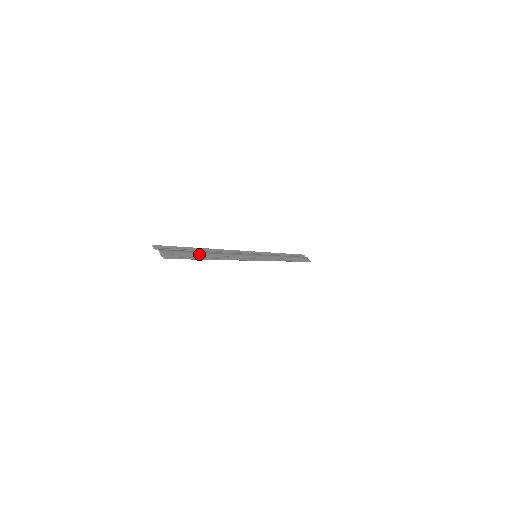
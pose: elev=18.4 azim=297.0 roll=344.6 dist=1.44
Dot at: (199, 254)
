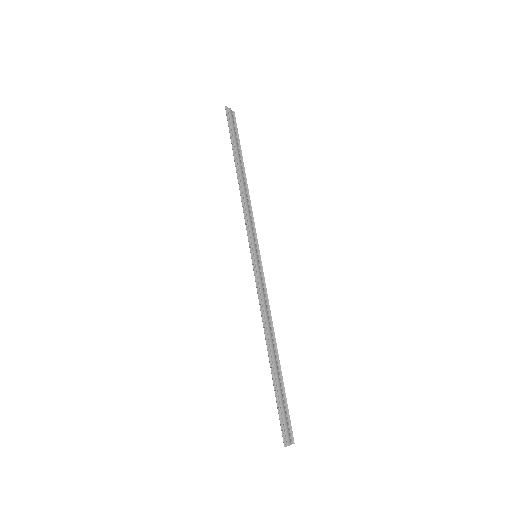
Dot at: (280, 380)
